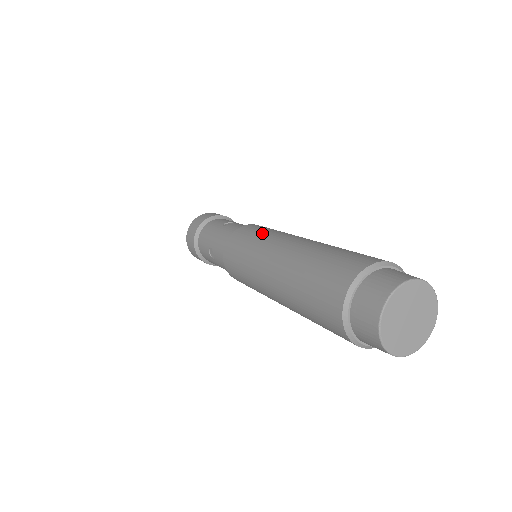
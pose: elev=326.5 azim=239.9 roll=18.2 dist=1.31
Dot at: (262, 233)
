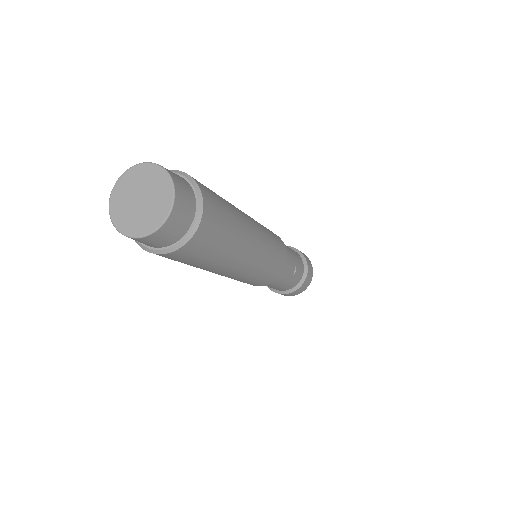
Dot at: occluded
